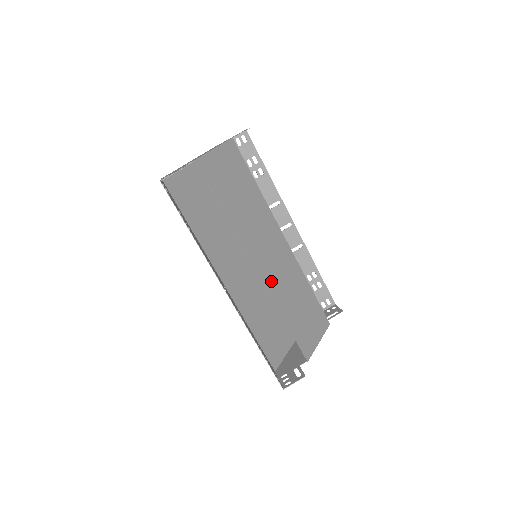
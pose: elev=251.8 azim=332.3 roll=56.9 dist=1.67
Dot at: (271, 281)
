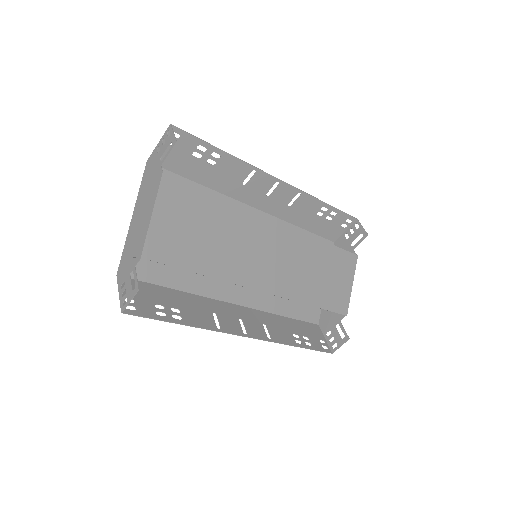
Dot at: (283, 285)
